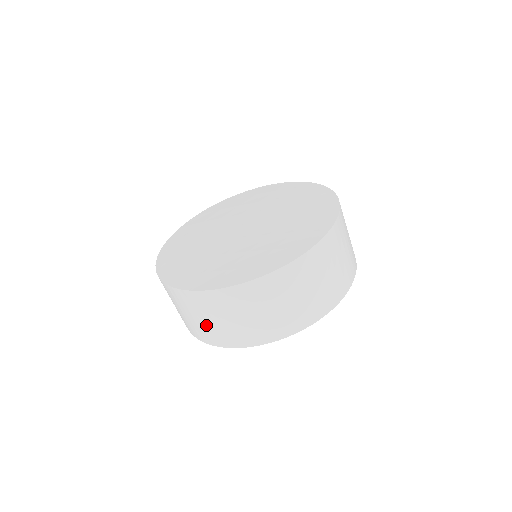
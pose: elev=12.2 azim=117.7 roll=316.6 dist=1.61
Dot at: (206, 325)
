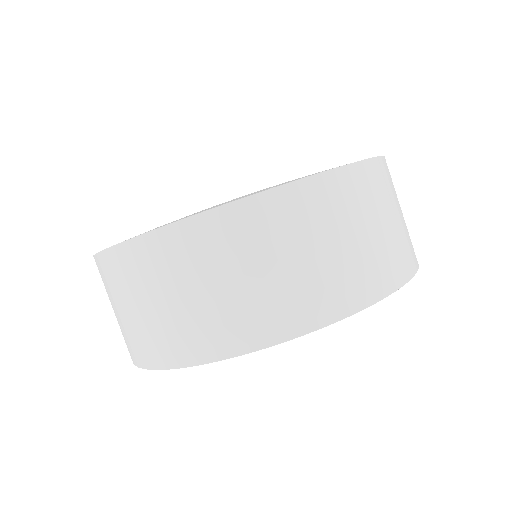
Dot at: (124, 322)
